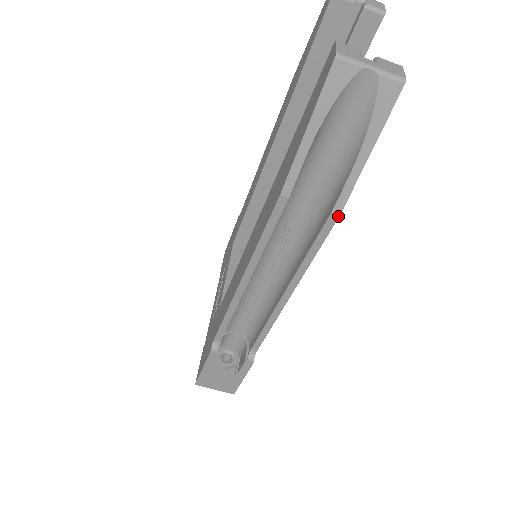
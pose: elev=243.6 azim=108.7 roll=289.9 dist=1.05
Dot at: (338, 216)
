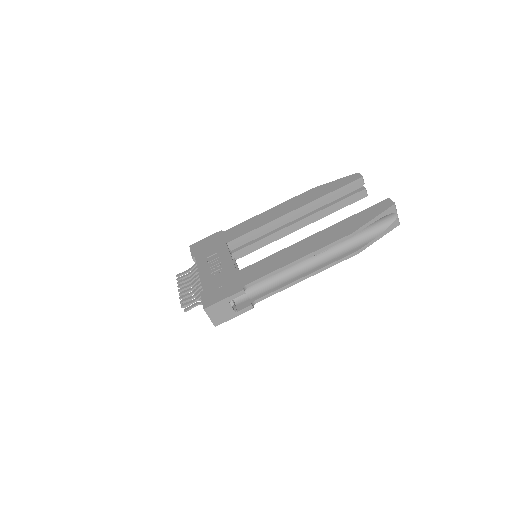
Dot at: occluded
